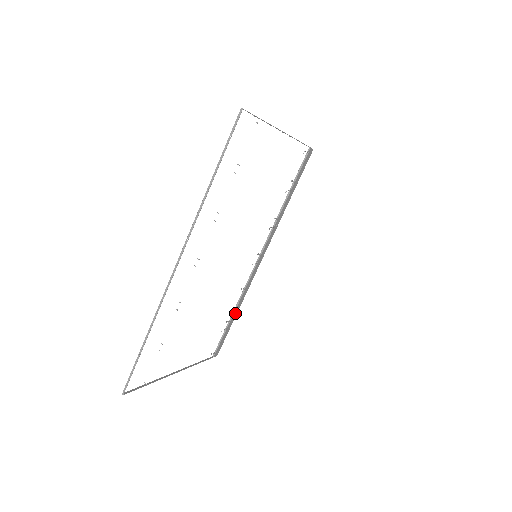
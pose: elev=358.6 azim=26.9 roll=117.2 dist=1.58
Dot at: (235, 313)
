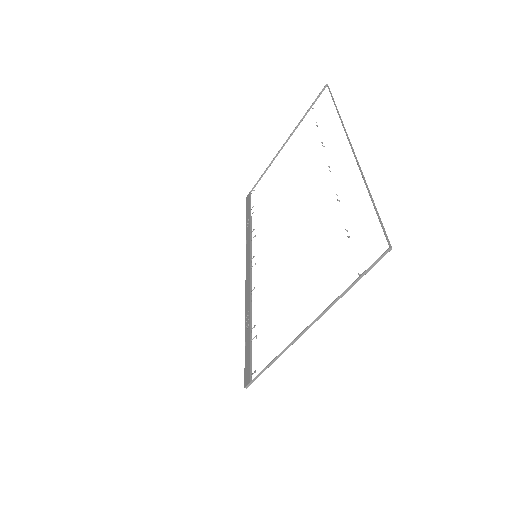
Dot at: (249, 324)
